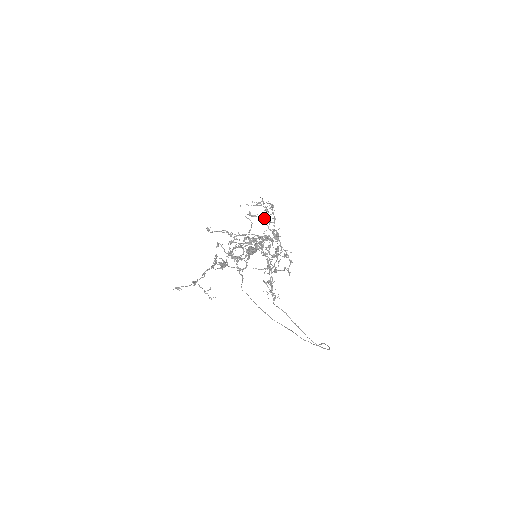
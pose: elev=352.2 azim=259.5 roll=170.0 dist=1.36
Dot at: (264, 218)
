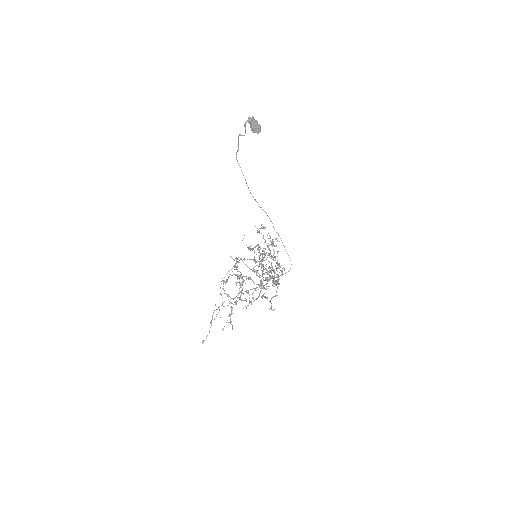
Dot at: occluded
